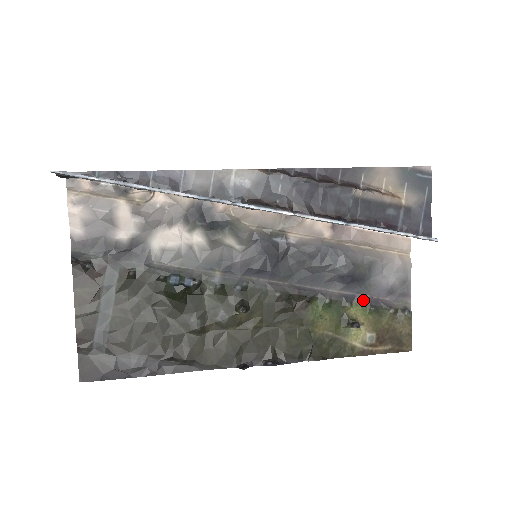
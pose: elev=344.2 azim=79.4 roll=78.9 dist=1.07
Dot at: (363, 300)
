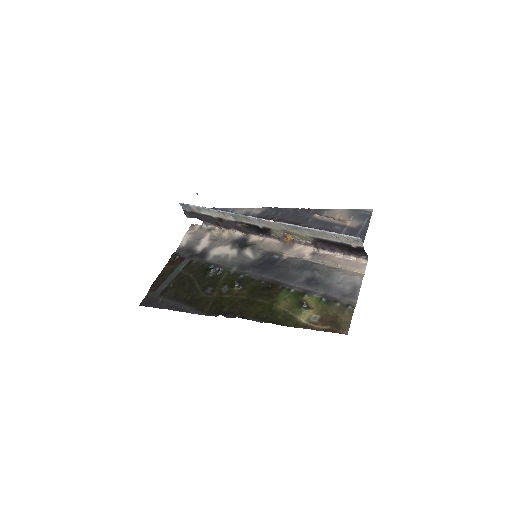
Dot at: (319, 294)
